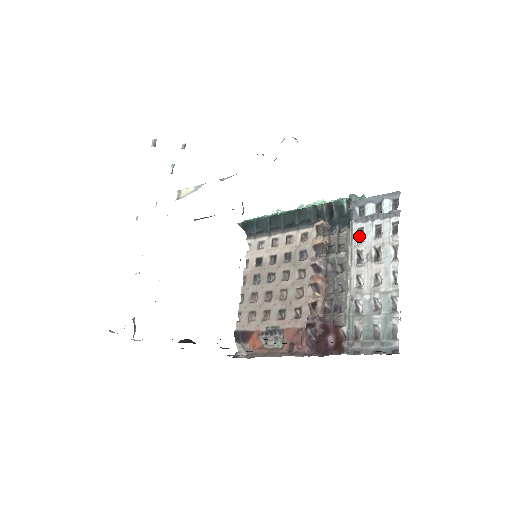
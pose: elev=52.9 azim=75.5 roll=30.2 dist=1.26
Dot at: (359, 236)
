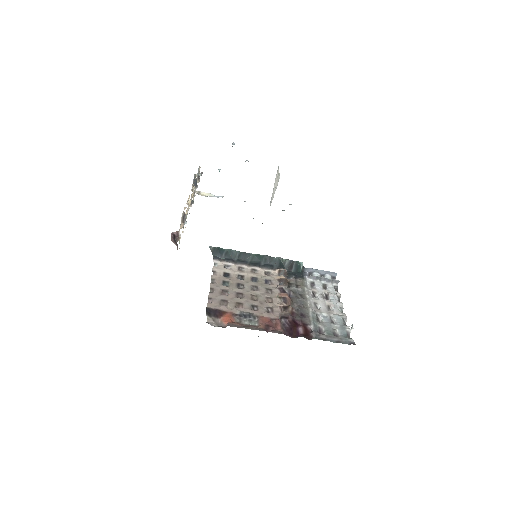
Dot at: (311, 285)
